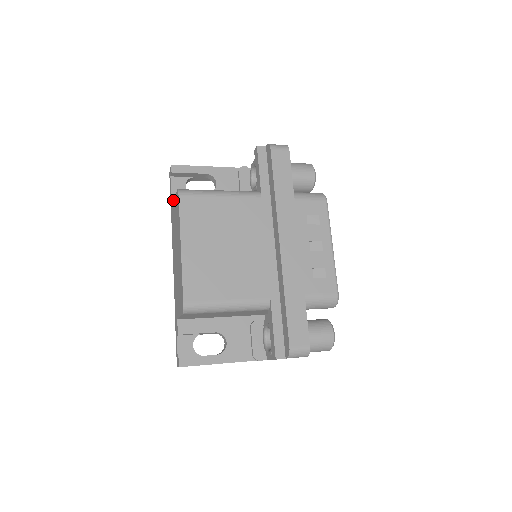
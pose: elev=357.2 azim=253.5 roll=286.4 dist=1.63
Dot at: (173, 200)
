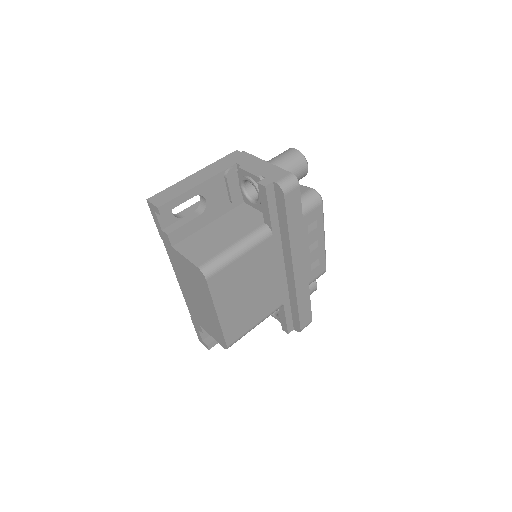
Dot at: (171, 242)
